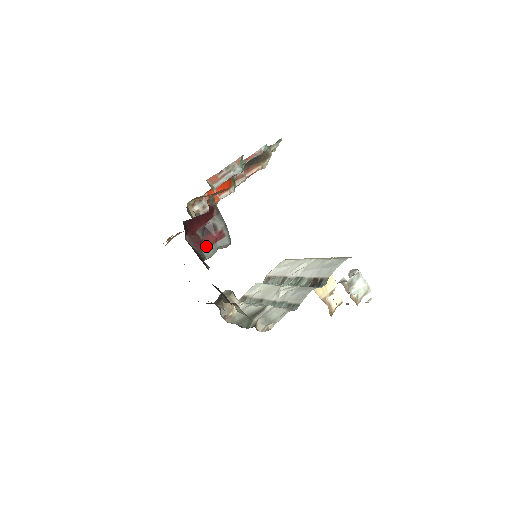
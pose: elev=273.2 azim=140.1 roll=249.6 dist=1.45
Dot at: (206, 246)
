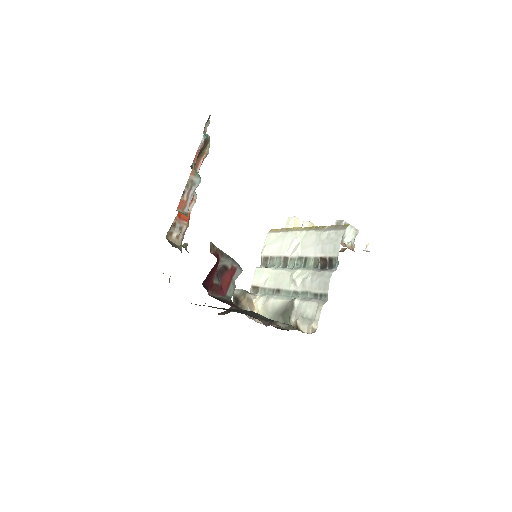
Dot at: (226, 288)
